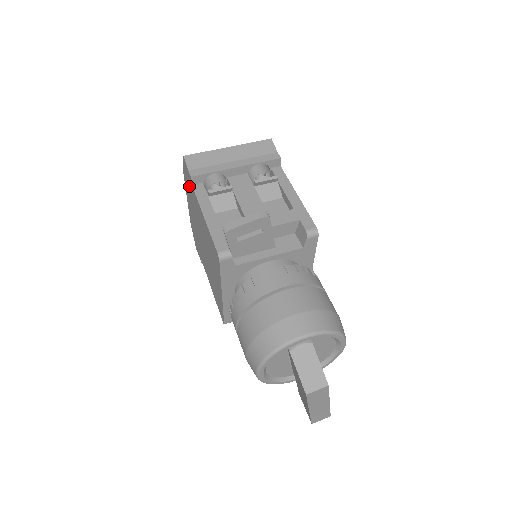
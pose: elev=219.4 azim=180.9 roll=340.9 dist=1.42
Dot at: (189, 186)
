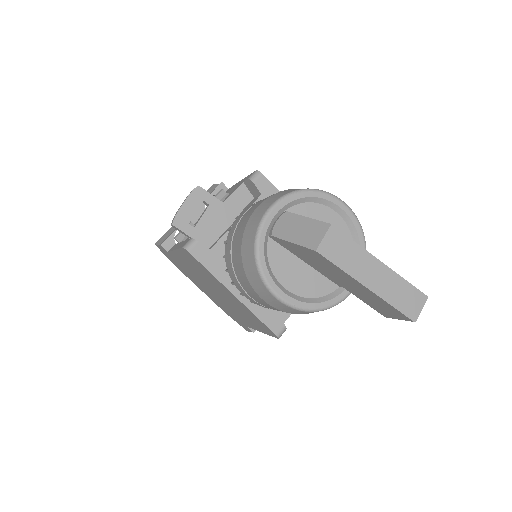
Dot at: (176, 263)
